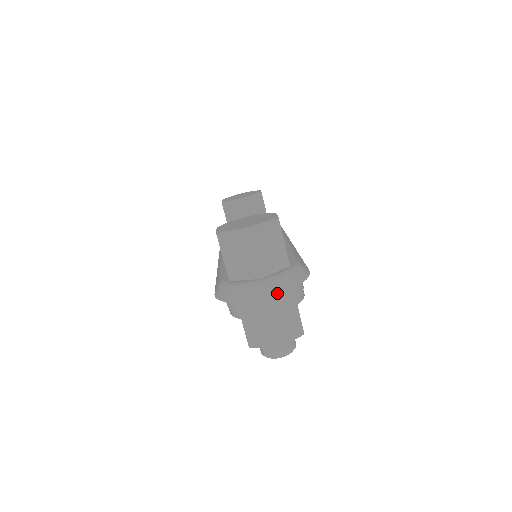
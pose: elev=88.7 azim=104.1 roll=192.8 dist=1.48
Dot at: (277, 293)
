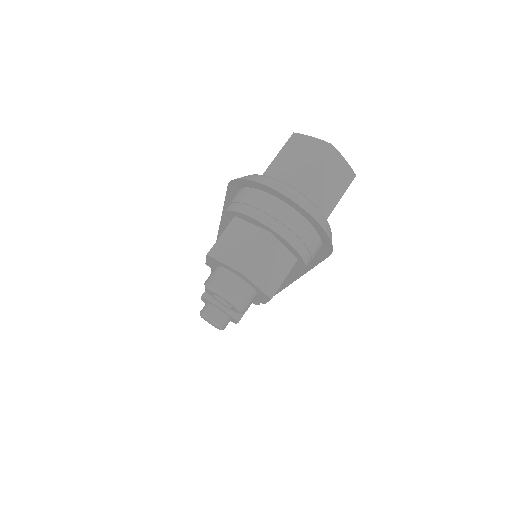
Dot at: (305, 209)
